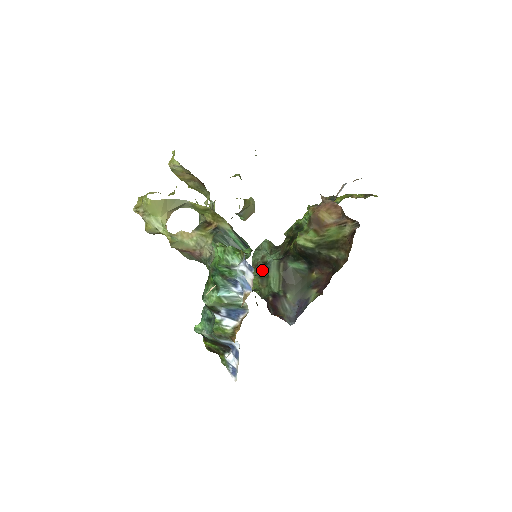
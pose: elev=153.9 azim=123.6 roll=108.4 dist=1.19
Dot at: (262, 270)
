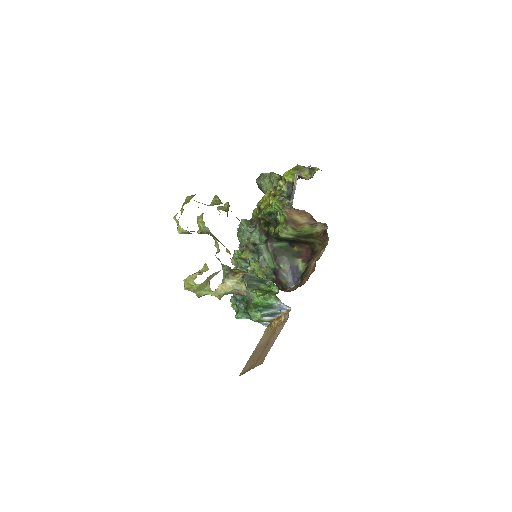
Dot at: (256, 254)
